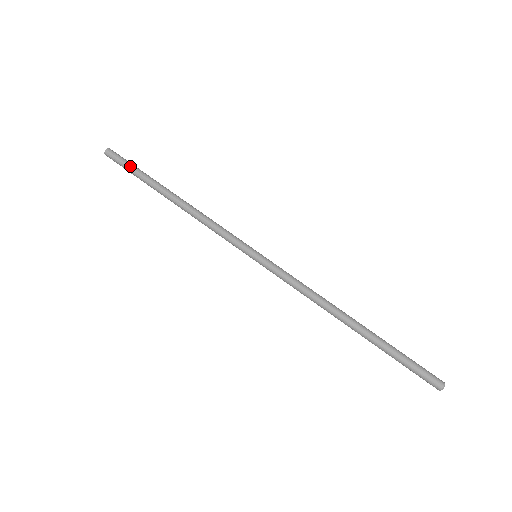
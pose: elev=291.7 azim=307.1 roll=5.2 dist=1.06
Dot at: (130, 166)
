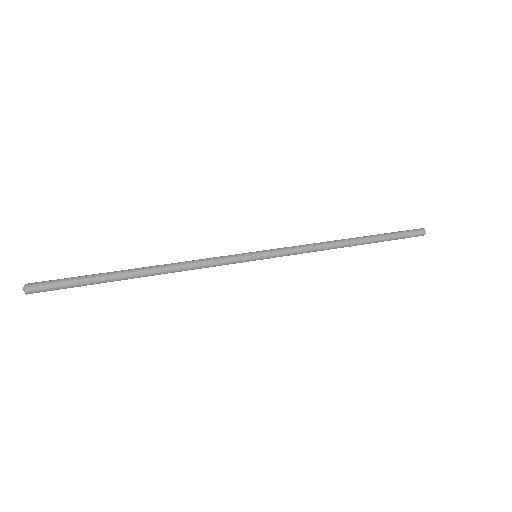
Dot at: (71, 277)
